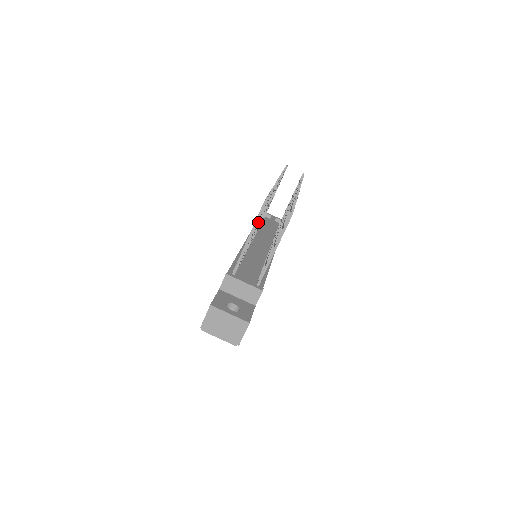
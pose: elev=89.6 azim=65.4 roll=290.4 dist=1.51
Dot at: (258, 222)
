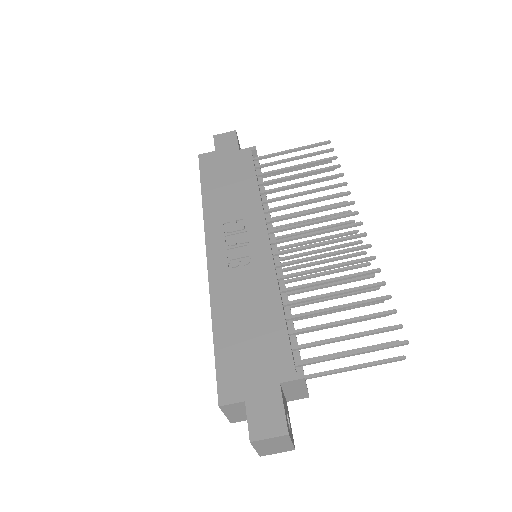
Dot at: occluded
